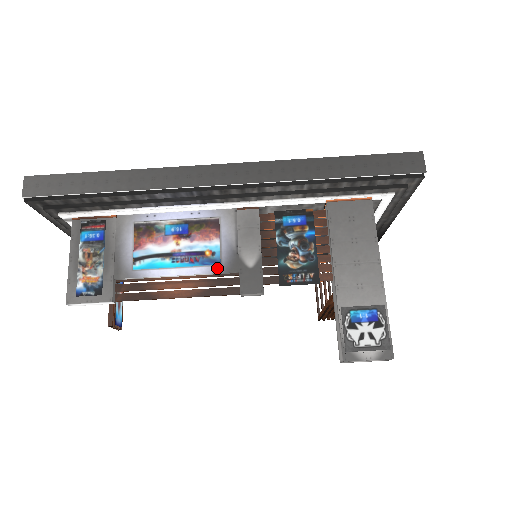
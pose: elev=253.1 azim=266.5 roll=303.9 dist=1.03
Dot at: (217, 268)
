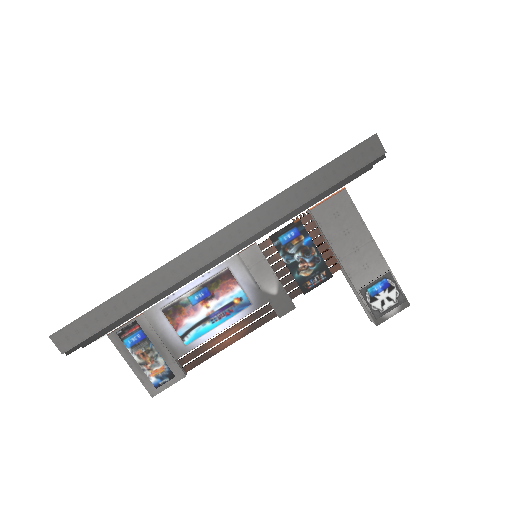
Dot at: (250, 308)
